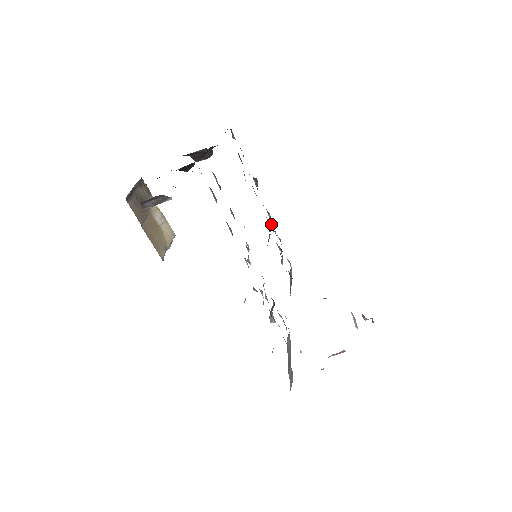
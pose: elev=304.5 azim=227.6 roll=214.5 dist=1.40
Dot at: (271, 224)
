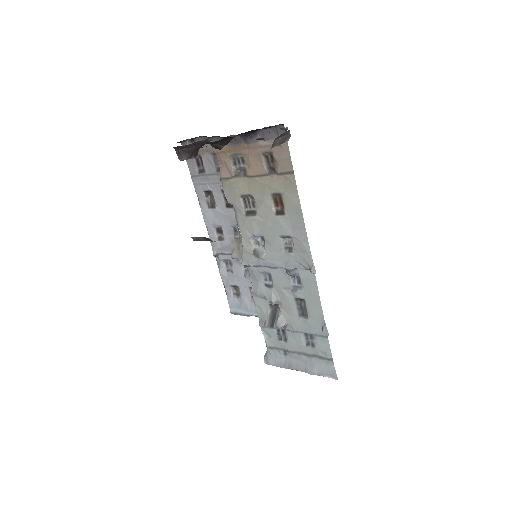
Dot at: (218, 246)
